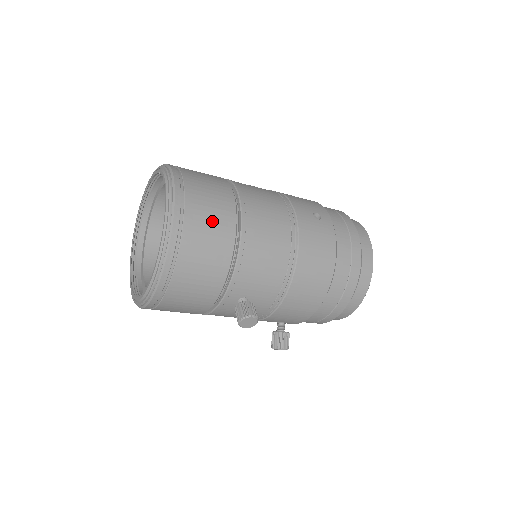
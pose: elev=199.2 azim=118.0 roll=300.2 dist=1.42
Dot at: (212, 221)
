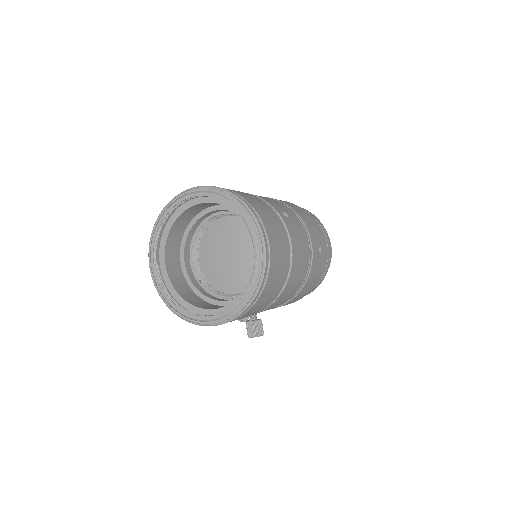
Dot at: (277, 282)
